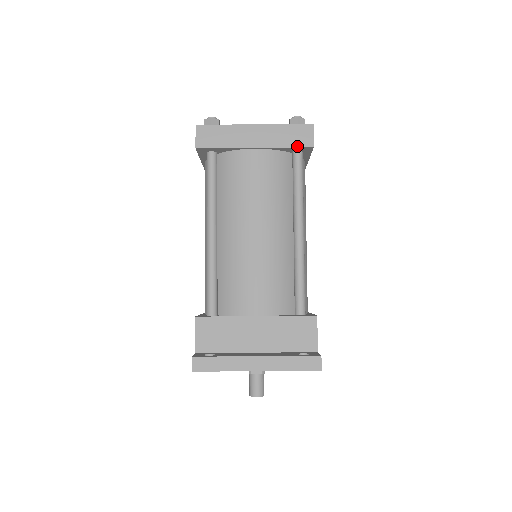
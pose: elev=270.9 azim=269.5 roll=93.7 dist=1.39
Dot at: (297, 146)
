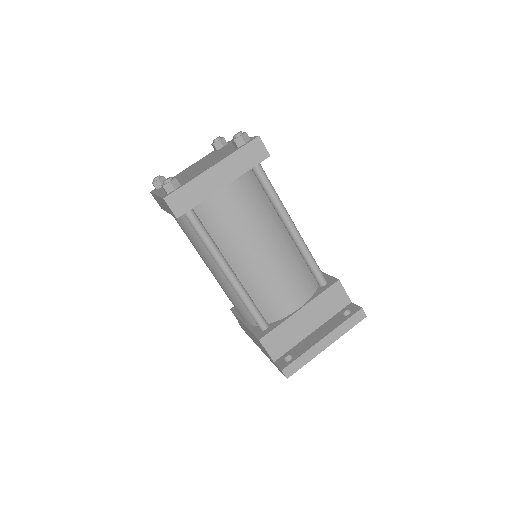
Dot at: (257, 163)
